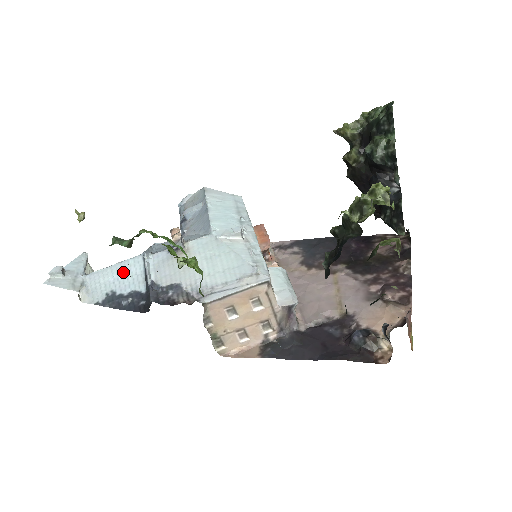
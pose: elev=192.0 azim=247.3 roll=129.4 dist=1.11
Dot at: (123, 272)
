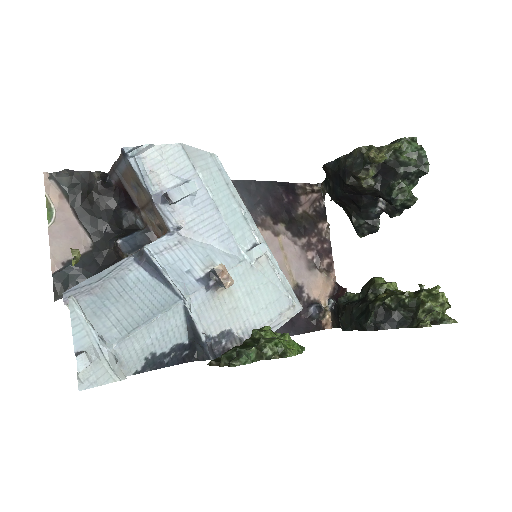
Dot at: (162, 329)
